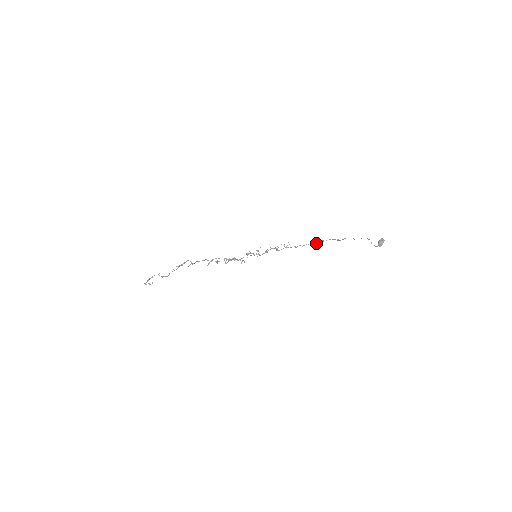
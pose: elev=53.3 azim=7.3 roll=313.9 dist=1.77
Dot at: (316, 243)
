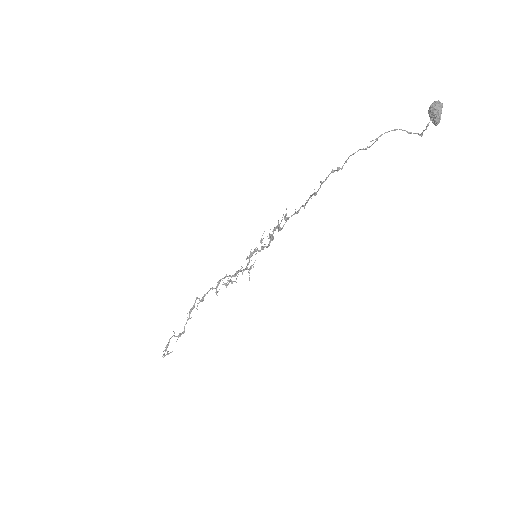
Dot at: (315, 192)
